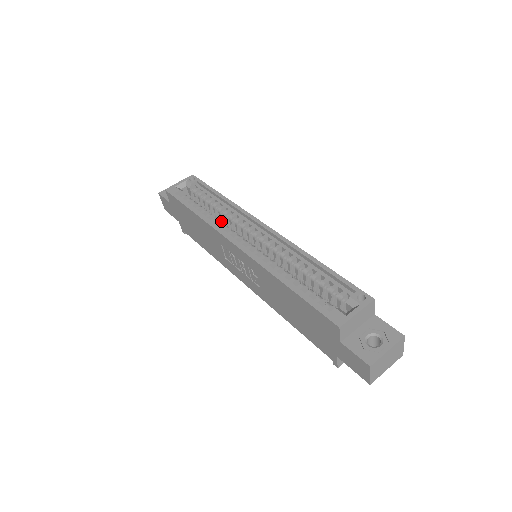
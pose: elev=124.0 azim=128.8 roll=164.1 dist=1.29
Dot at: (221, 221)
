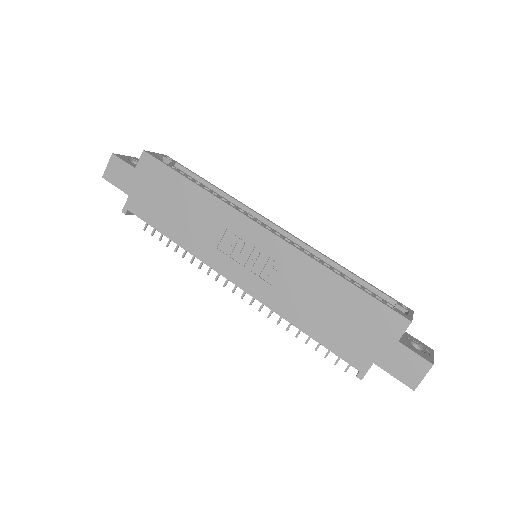
Dot at: occluded
